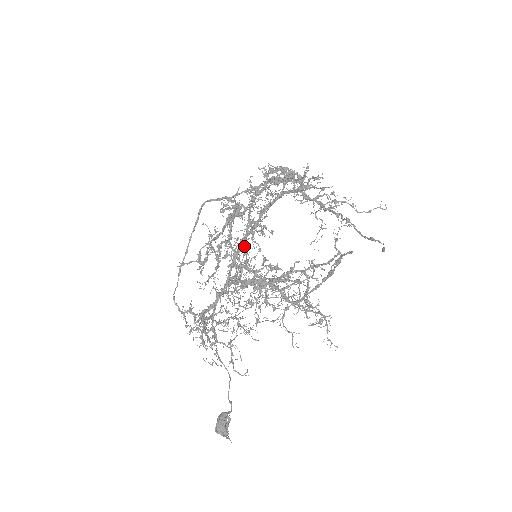
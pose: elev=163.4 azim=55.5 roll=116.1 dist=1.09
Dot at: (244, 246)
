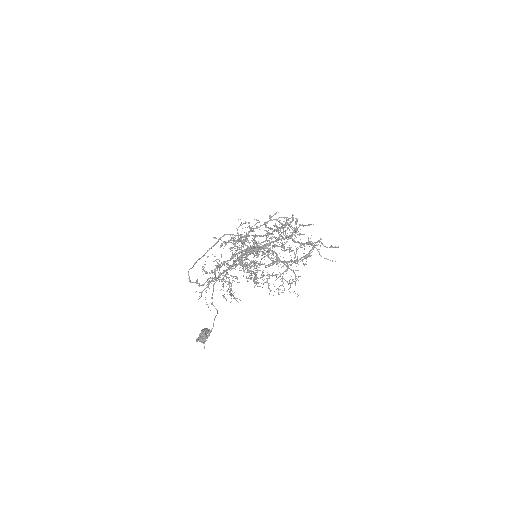
Dot at: (254, 242)
